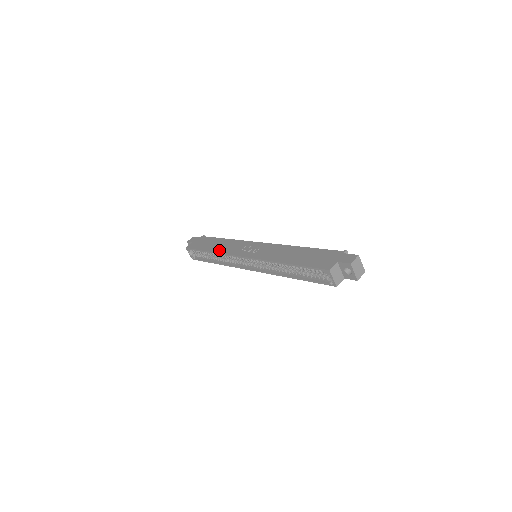
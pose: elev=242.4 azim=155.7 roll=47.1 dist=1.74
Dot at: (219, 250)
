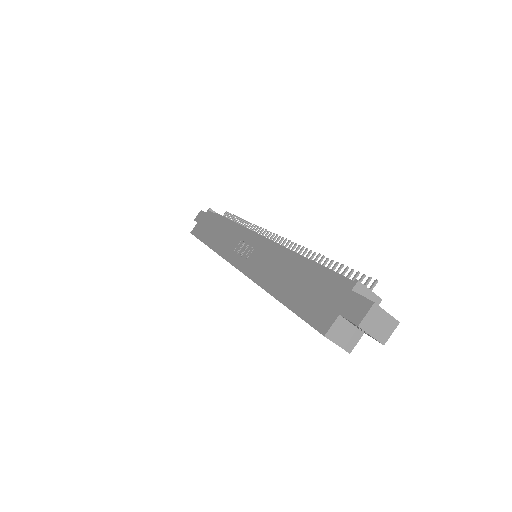
Dot at: (215, 245)
